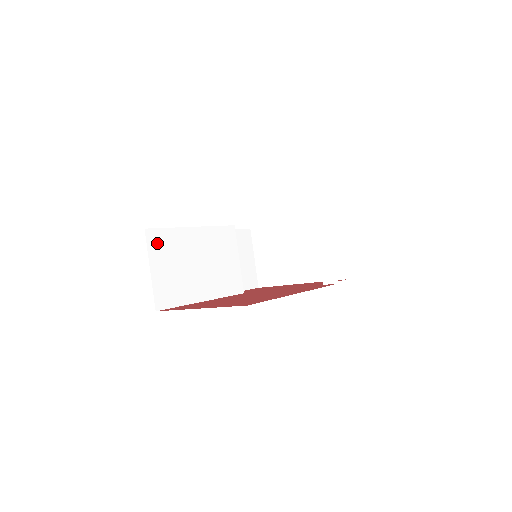
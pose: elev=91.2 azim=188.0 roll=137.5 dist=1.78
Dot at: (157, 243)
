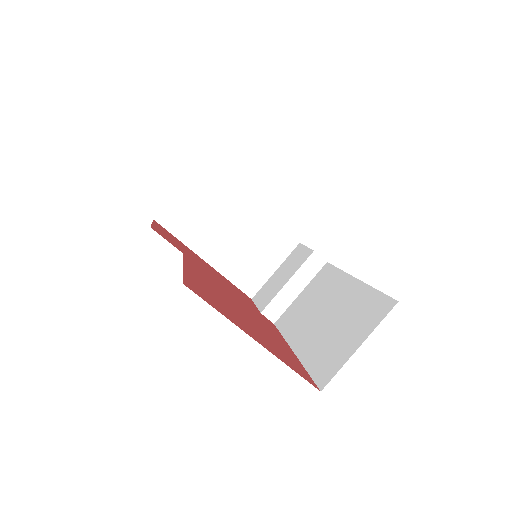
Dot at: occluded
